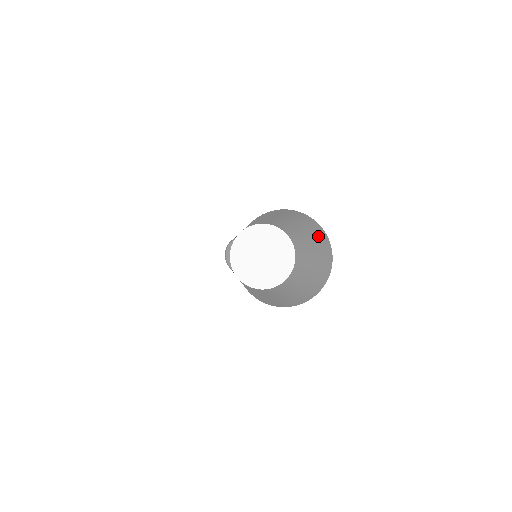
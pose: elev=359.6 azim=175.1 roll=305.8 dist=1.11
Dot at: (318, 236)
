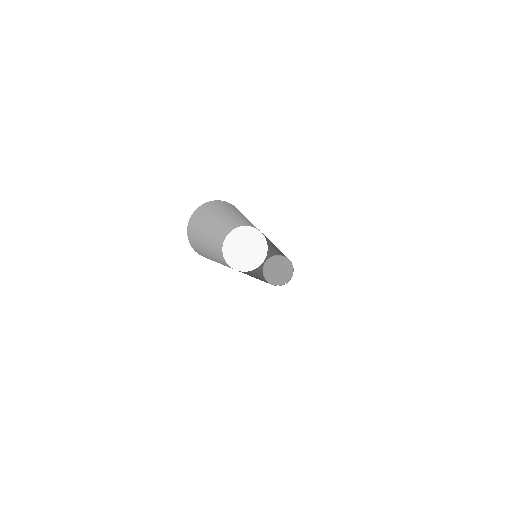
Dot at: occluded
